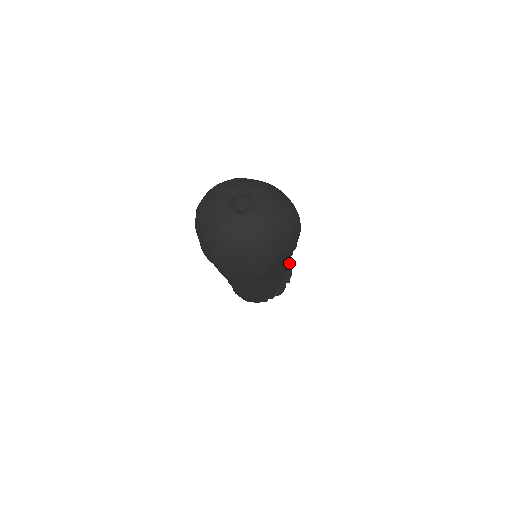
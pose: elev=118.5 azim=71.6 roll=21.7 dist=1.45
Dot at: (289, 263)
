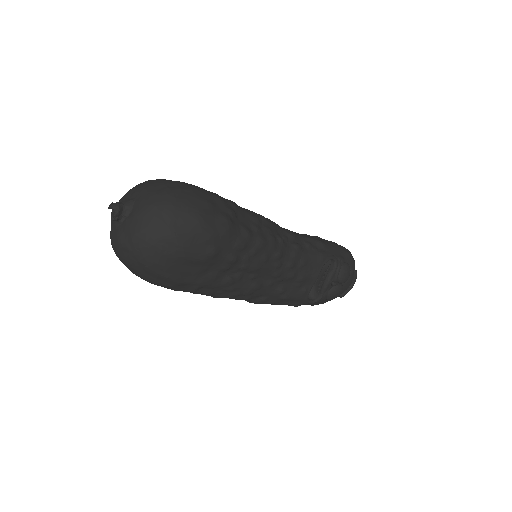
Dot at: (323, 263)
